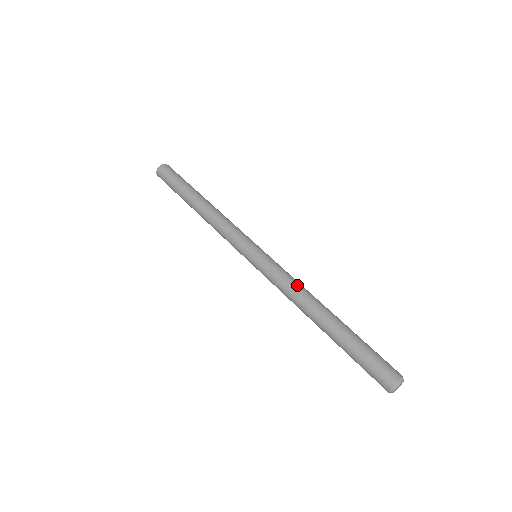
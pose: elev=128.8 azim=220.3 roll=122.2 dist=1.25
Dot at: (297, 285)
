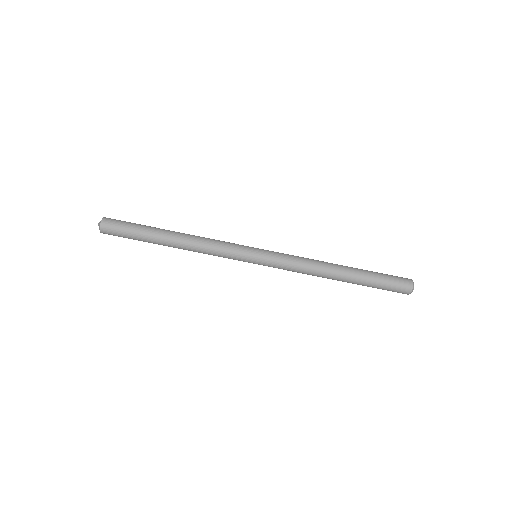
Dot at: (307, 265)
